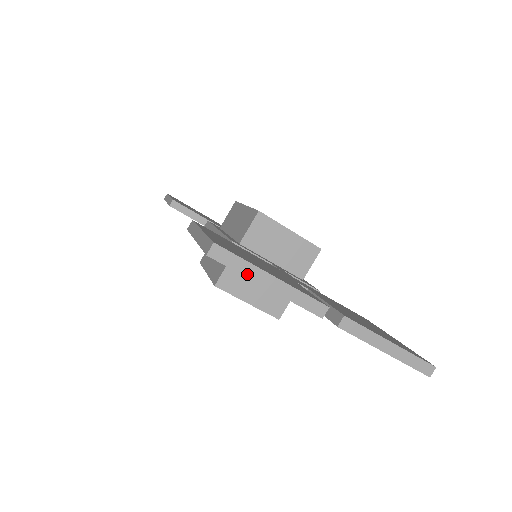
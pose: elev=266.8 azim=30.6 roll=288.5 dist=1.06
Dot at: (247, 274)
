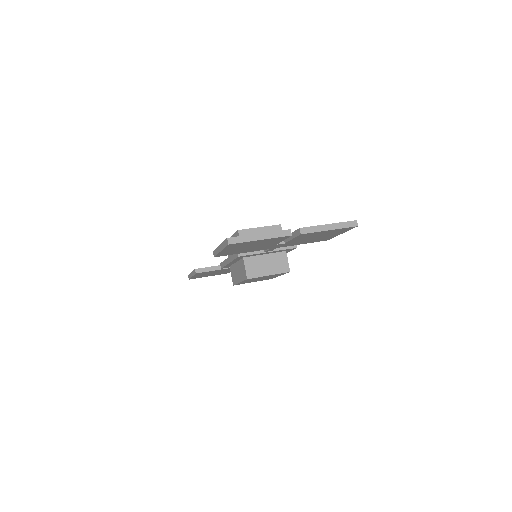
Dot at: (249, 240)
